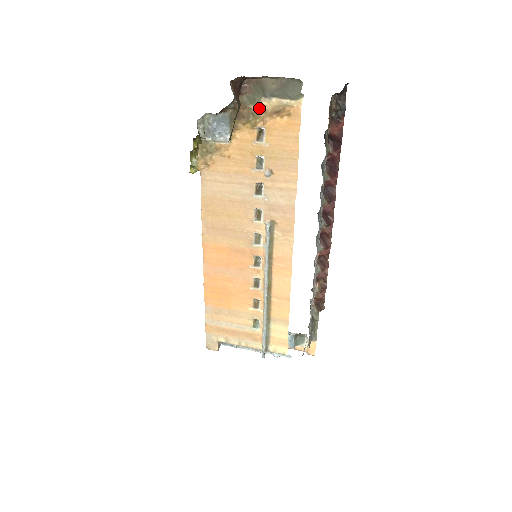
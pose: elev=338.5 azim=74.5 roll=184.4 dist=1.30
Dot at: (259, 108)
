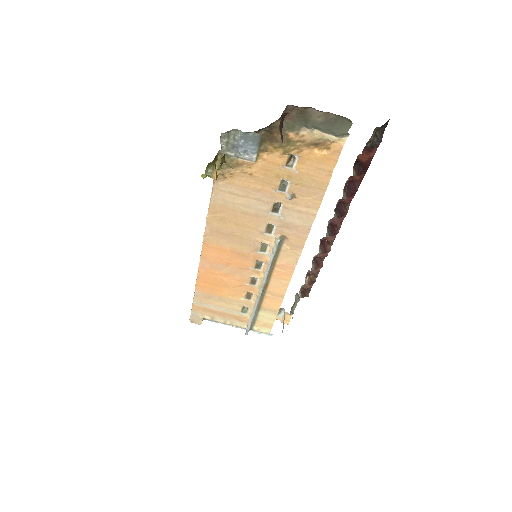
Dot at: (297, 136)
